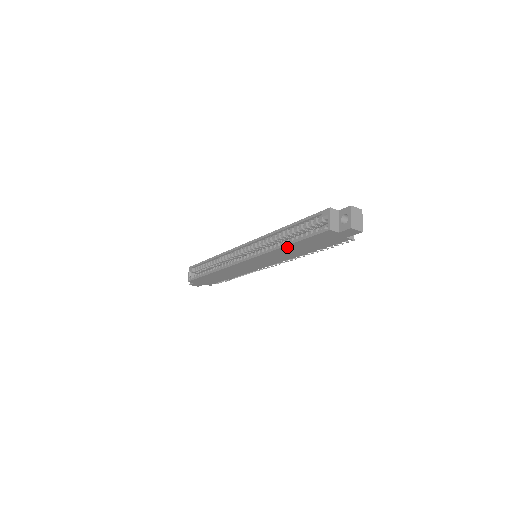
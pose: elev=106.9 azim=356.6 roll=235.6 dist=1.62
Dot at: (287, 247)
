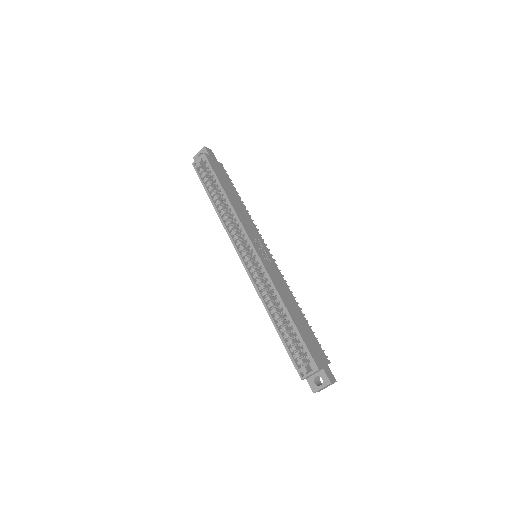
Dot at: (273, 321)
